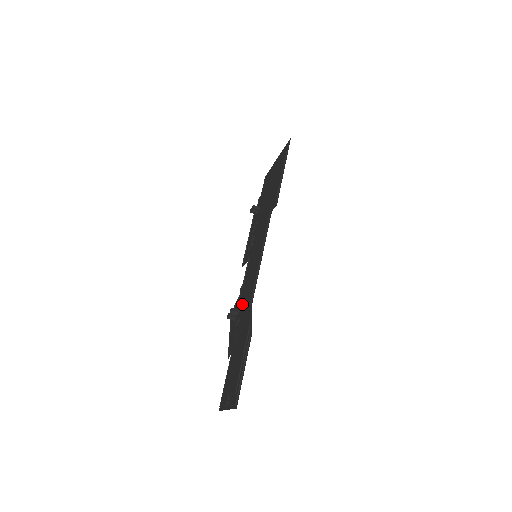
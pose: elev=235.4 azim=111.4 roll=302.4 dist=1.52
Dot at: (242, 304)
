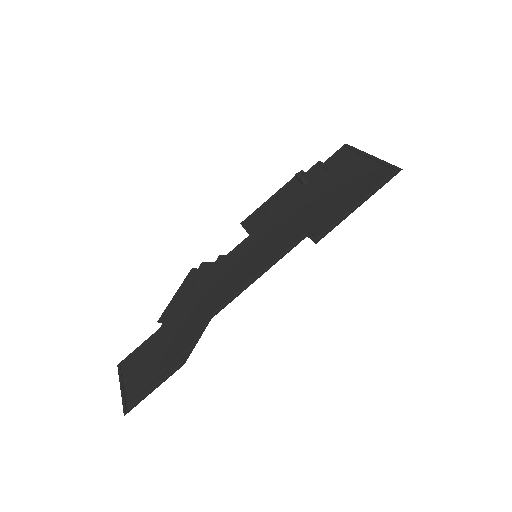
Dot at: (206, 289)
